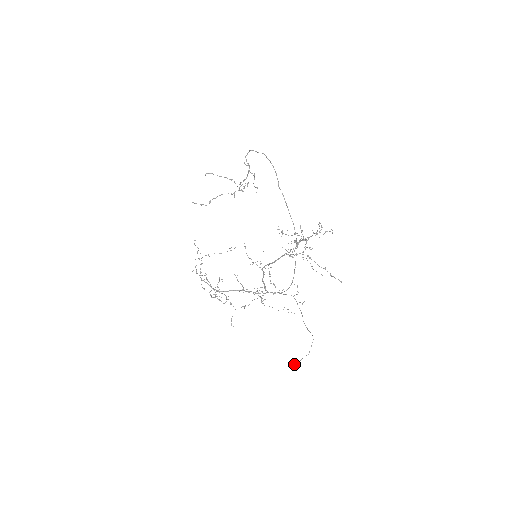
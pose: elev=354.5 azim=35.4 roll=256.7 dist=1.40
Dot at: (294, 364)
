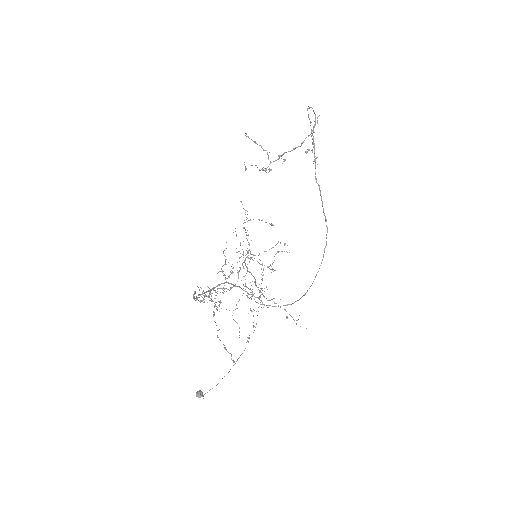
Dot at: (199, 395)
